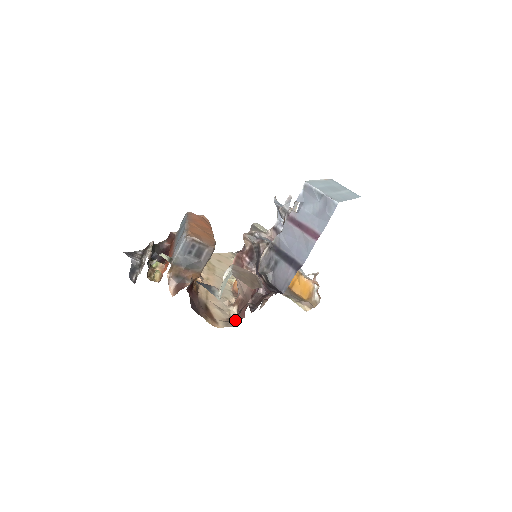
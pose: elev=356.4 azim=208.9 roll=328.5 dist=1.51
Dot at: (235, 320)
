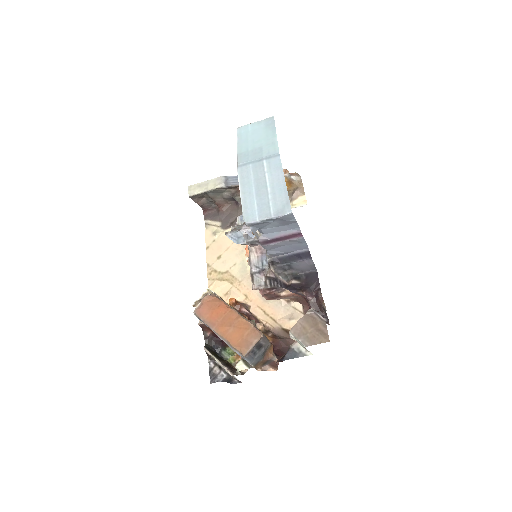
Dot at: occluded
